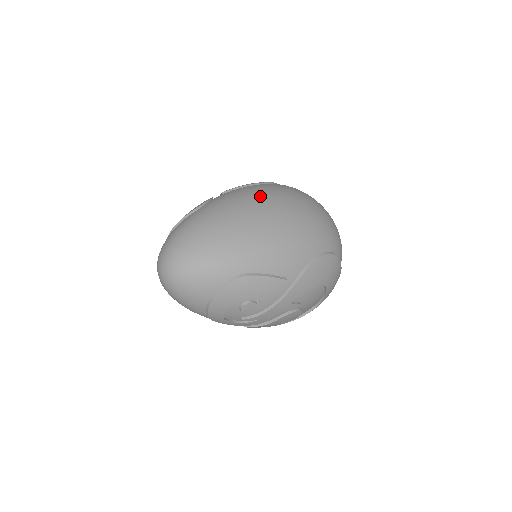
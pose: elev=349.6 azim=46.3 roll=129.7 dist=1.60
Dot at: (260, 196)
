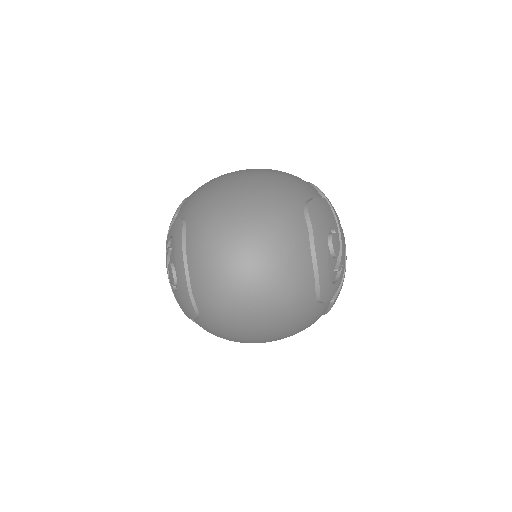
Dot at: (216, 178)
